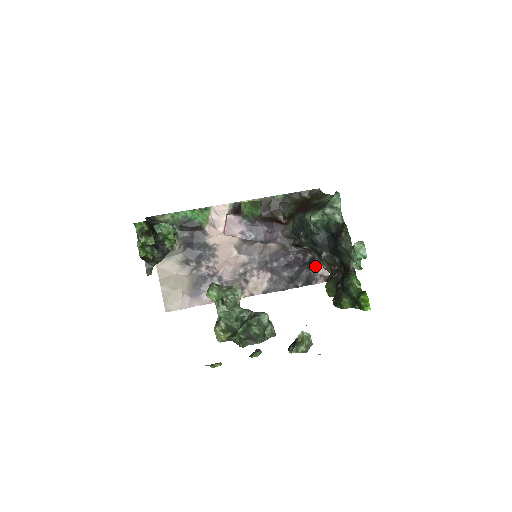
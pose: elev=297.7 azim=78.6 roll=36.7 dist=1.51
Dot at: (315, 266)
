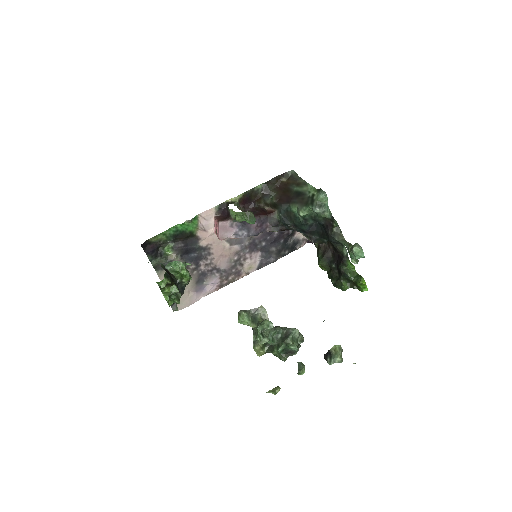
Dot at: (297, 234)
